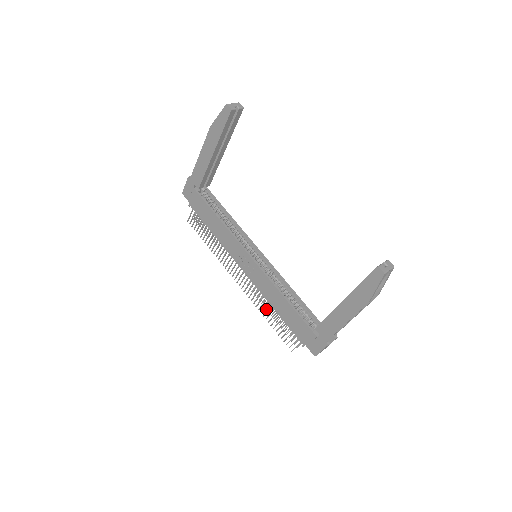
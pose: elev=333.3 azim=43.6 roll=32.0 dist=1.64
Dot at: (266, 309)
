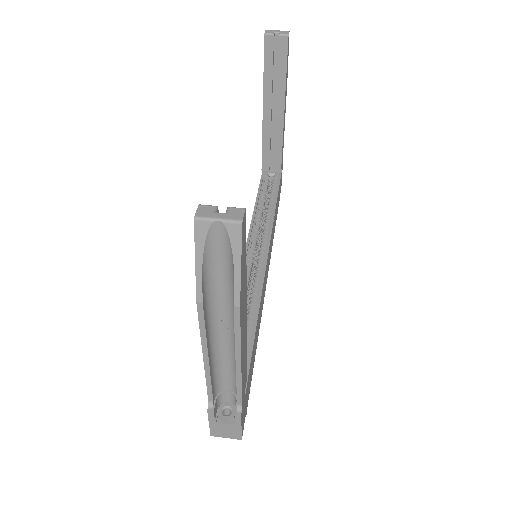
Dot at: occluded
